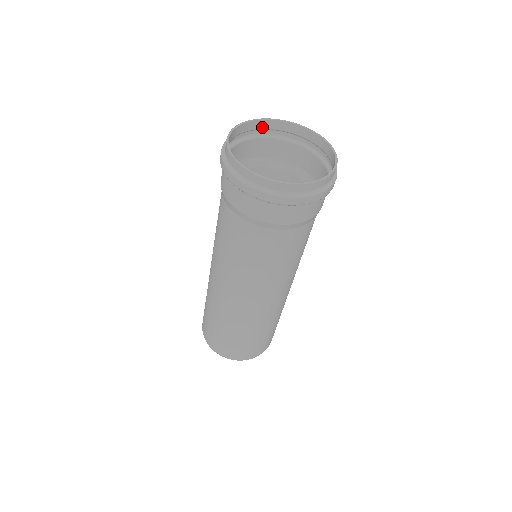
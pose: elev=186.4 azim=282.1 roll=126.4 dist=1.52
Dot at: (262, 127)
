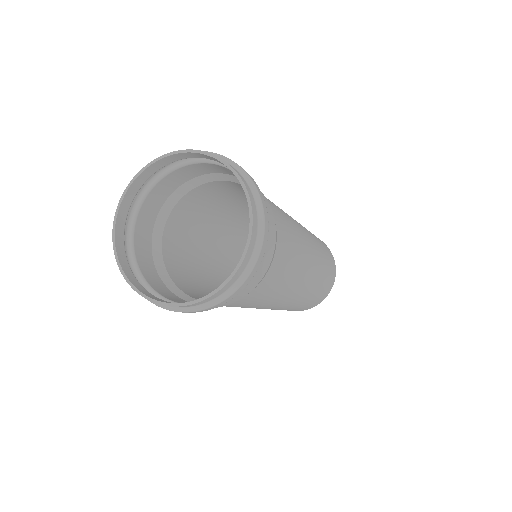
Dot at: (164, 164)
